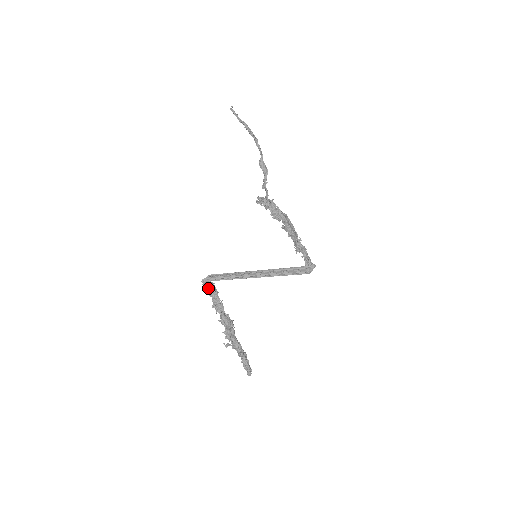
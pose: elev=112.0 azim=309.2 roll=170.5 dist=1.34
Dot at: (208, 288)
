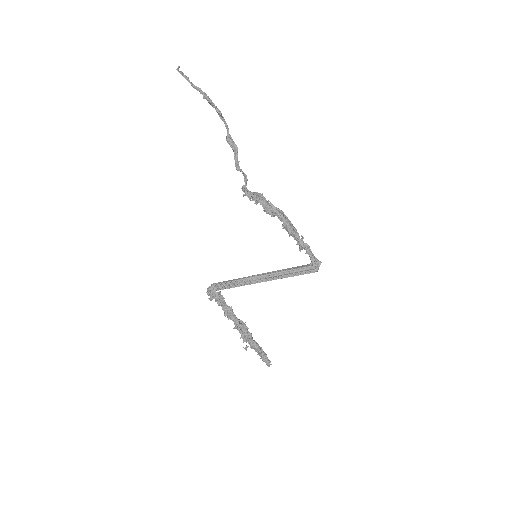
Dot at: (216, 299)
